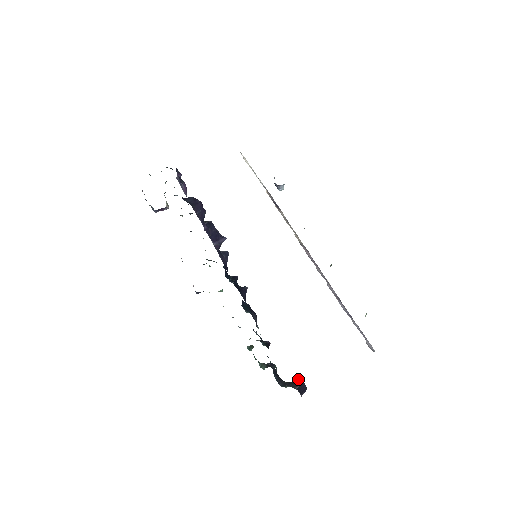
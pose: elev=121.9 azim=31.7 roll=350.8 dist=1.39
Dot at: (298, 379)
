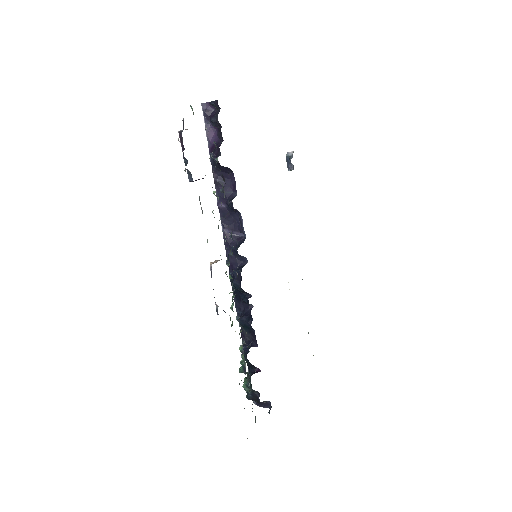
Dot at: (269, 402)
